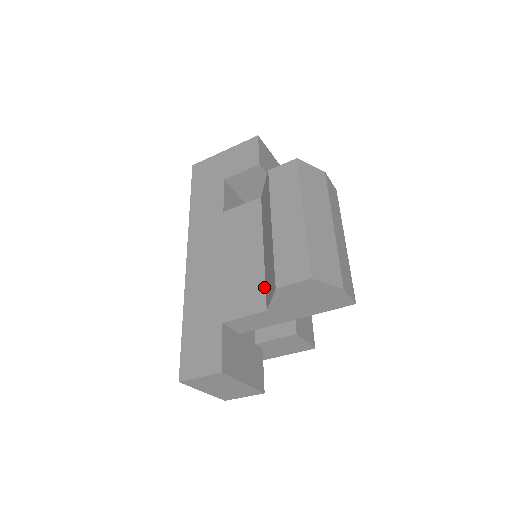
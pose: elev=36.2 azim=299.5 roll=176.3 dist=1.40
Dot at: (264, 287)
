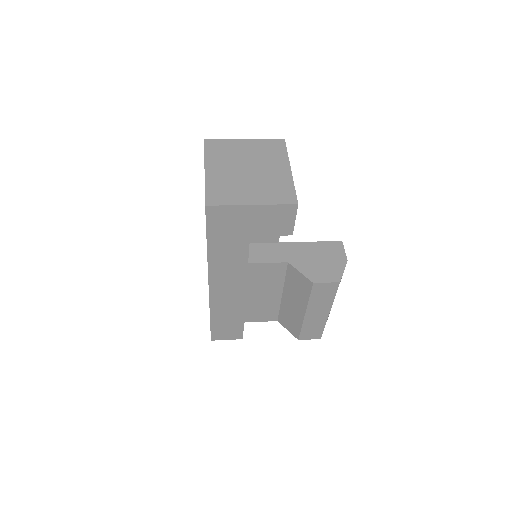
Dot at: (278, 312)
